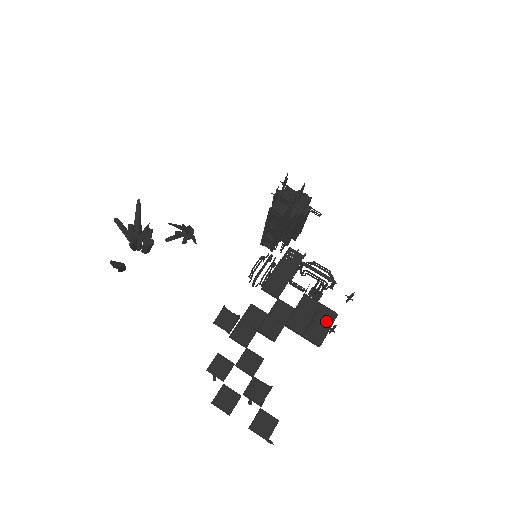
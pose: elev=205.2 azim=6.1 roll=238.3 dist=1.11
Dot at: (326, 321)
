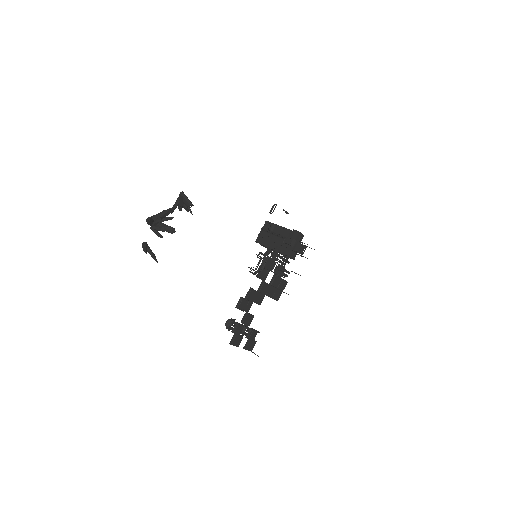
Dot at: (282, 288)
